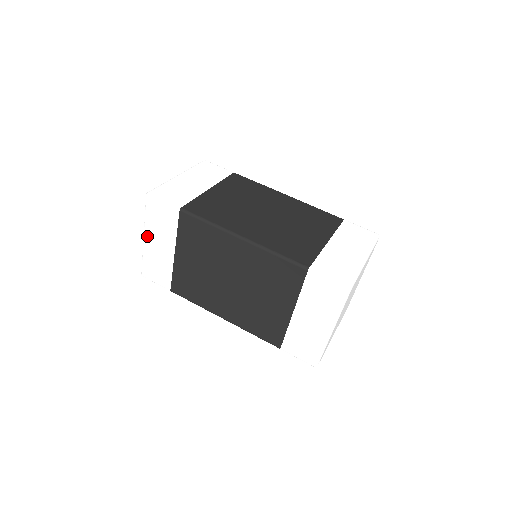
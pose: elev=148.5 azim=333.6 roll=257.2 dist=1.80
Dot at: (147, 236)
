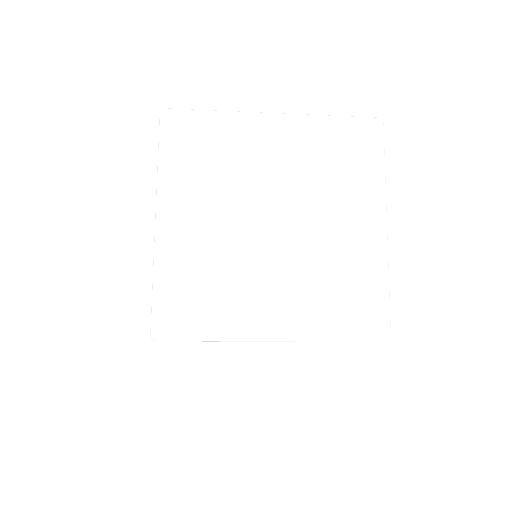
Dot at: occluded
